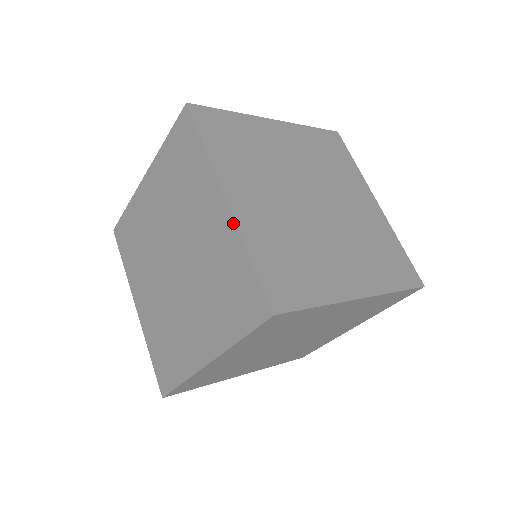
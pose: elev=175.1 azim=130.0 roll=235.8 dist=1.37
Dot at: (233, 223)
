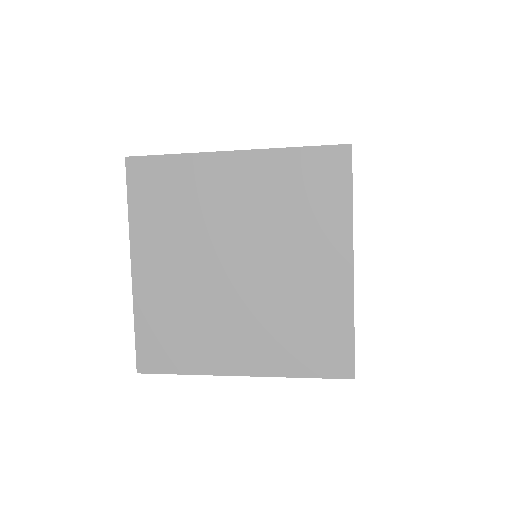
Dot at: (258, 153)
